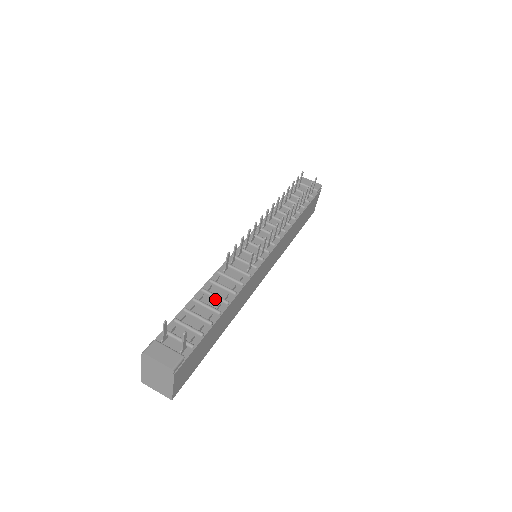
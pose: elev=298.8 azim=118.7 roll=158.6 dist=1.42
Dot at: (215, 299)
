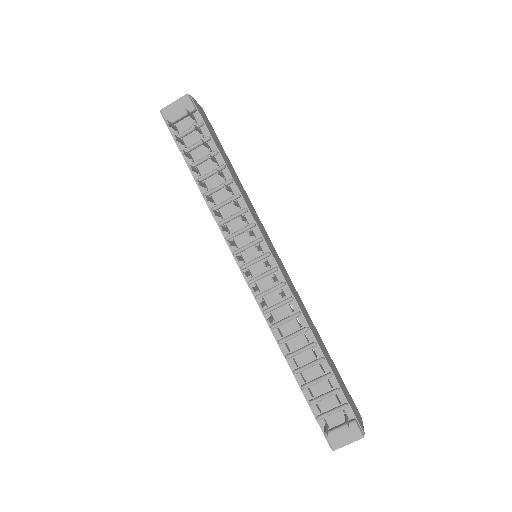
Dot at: (304, 352)
